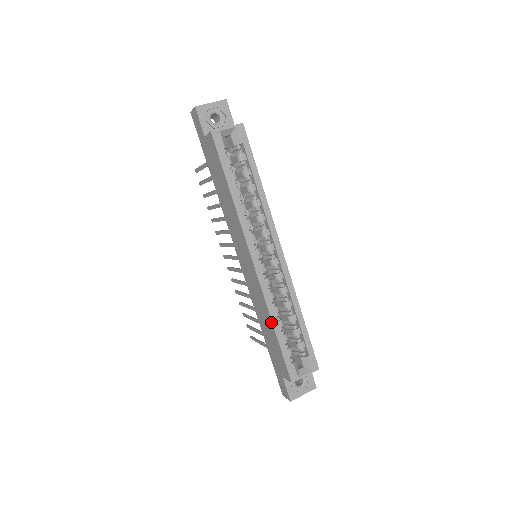
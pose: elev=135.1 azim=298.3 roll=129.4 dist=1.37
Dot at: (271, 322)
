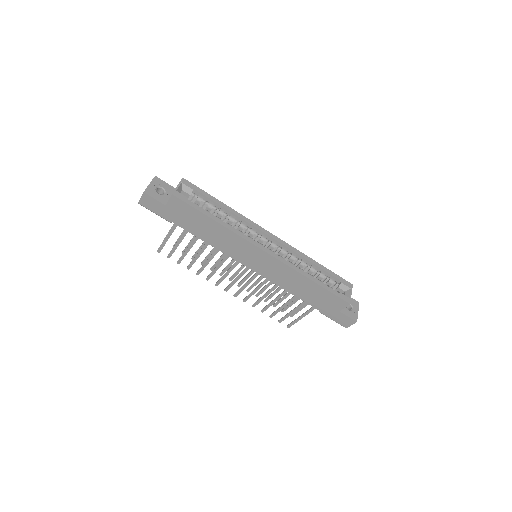
Dot at: (307, 279)
